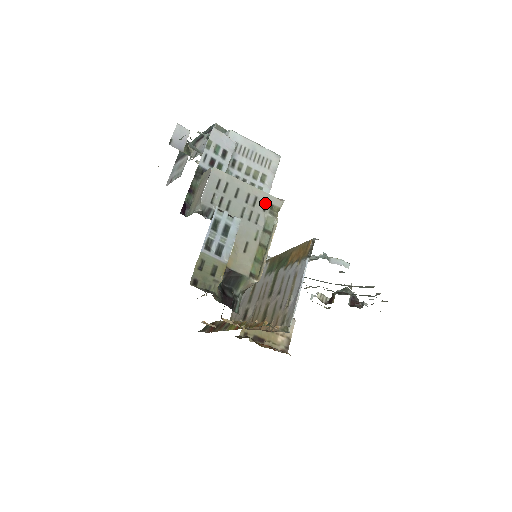
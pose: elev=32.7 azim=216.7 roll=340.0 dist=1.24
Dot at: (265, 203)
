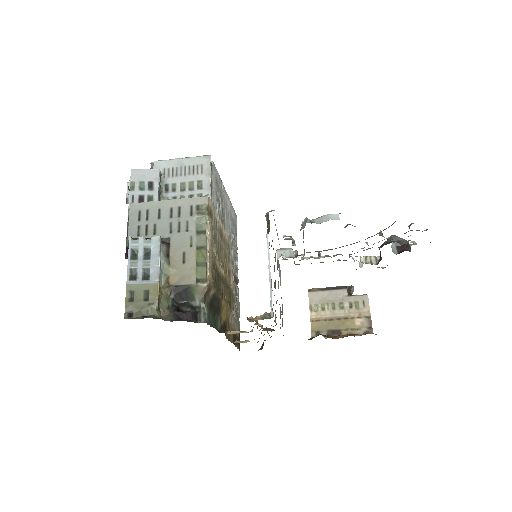
Dot at: (190, 208)
